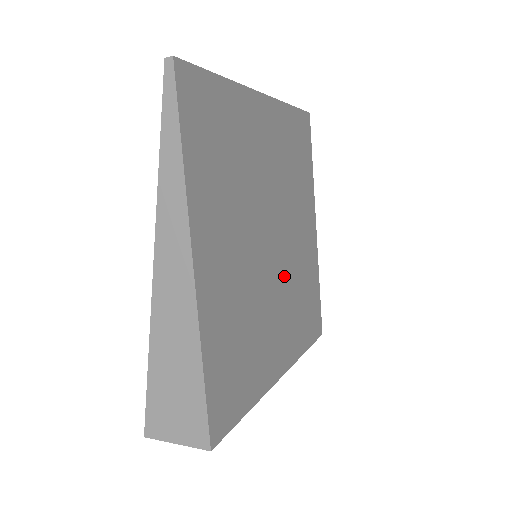
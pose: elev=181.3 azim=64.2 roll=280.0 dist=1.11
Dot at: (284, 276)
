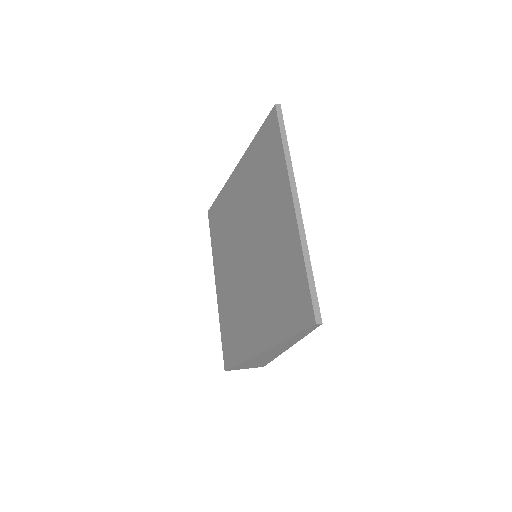
Dot at: occluded
